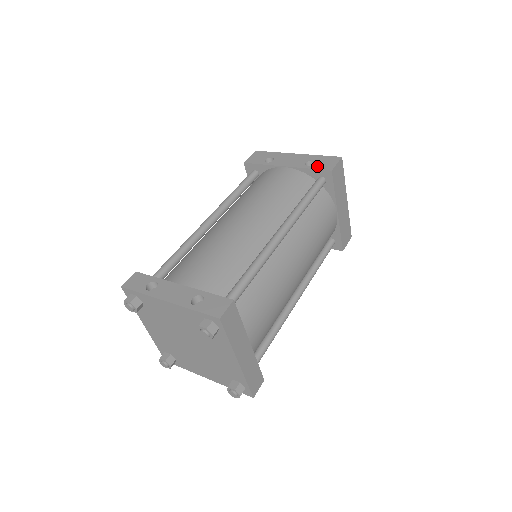
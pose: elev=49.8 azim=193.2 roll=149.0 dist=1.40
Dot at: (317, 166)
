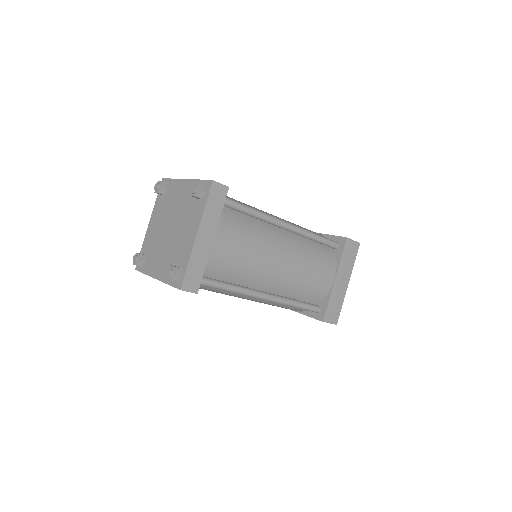
Dot at: occluded
